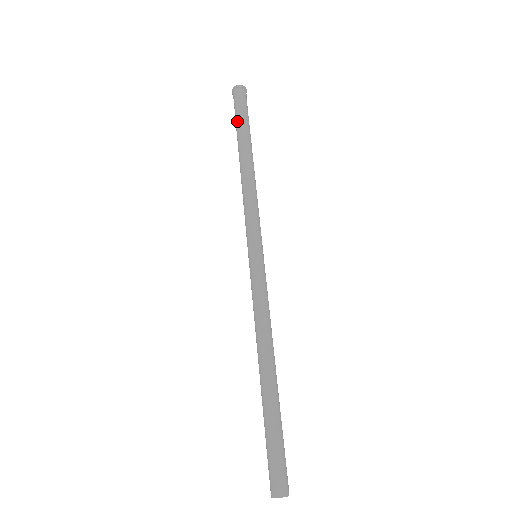
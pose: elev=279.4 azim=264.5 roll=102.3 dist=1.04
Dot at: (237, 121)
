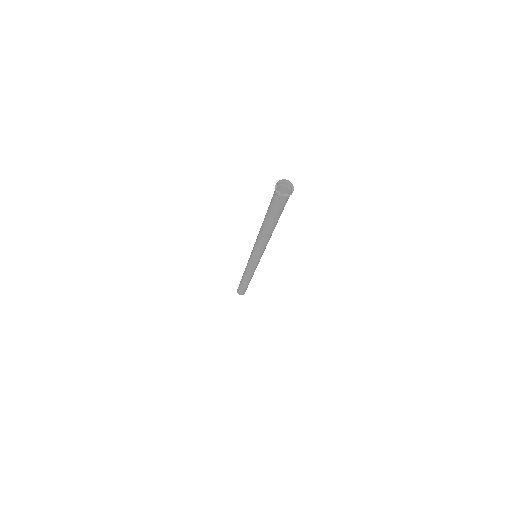
Dot at: (270, 212)
